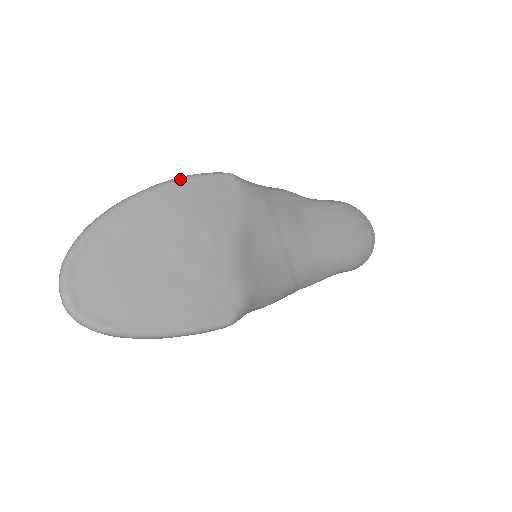
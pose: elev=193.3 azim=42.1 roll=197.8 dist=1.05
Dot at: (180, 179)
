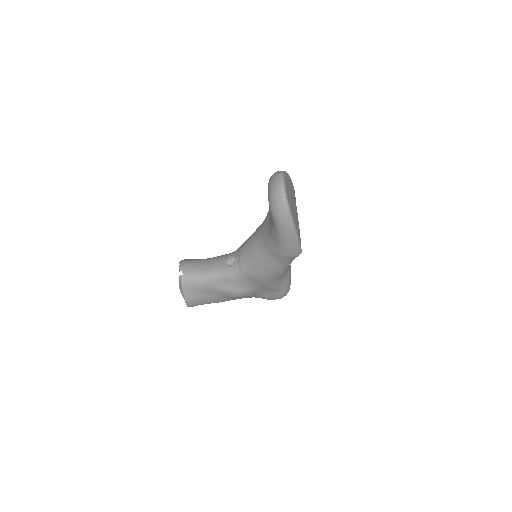
Dot at: occluded
